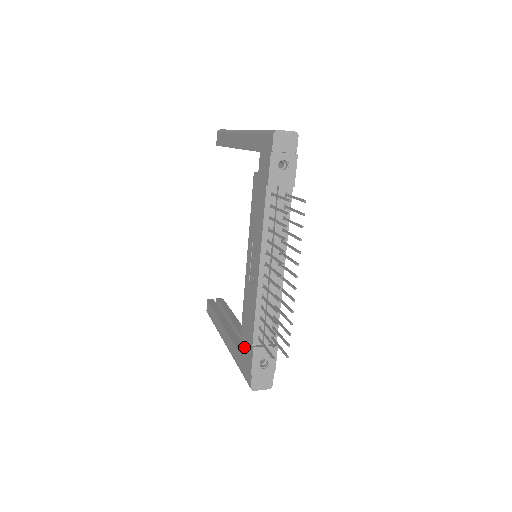
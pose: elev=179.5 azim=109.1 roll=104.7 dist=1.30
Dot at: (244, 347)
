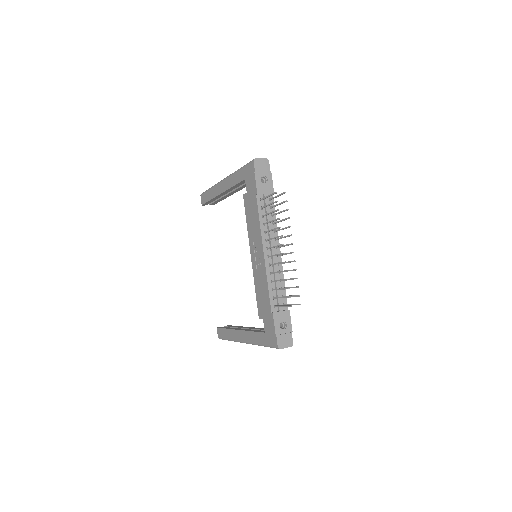
Dot at: (264, 323)
